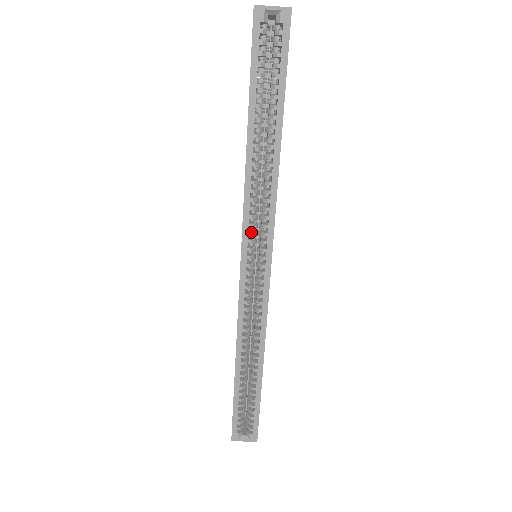
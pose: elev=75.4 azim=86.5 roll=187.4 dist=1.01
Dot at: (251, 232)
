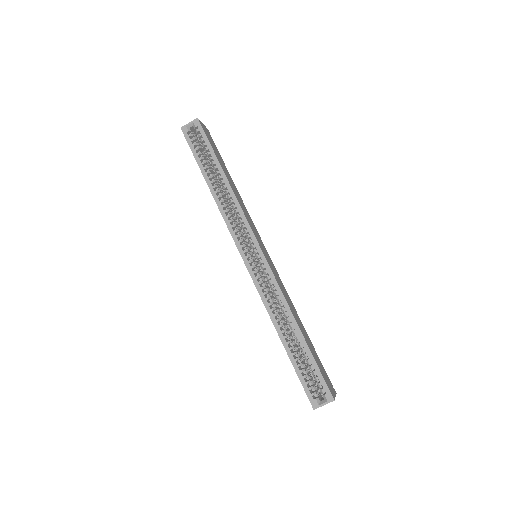
Dot at: (238, 235)
